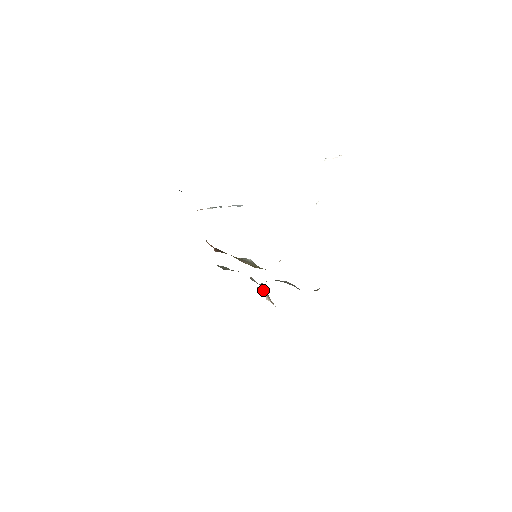
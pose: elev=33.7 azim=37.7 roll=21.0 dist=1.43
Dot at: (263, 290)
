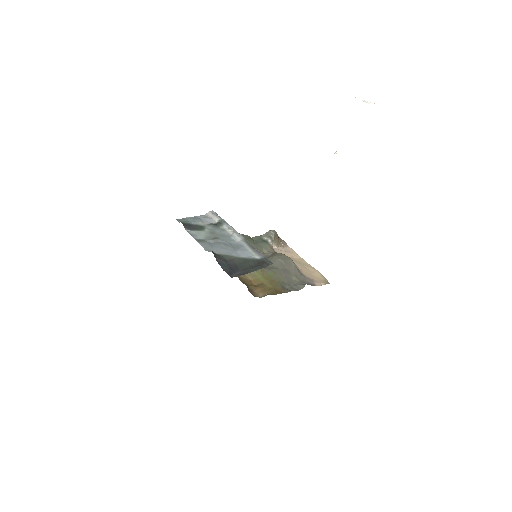
Dot at: (271, 239)
